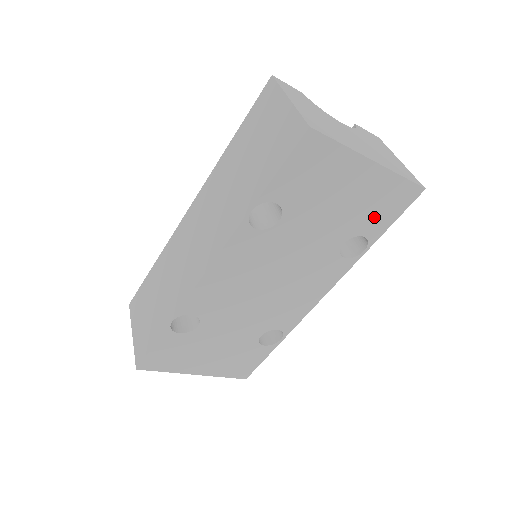
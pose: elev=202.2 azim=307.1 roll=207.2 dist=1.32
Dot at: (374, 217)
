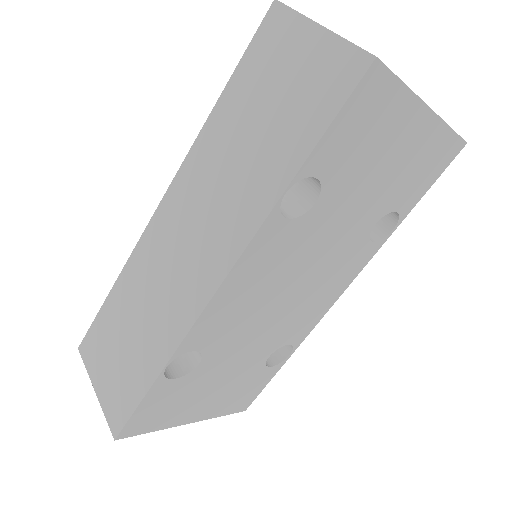
Dot at: (412, 185)
